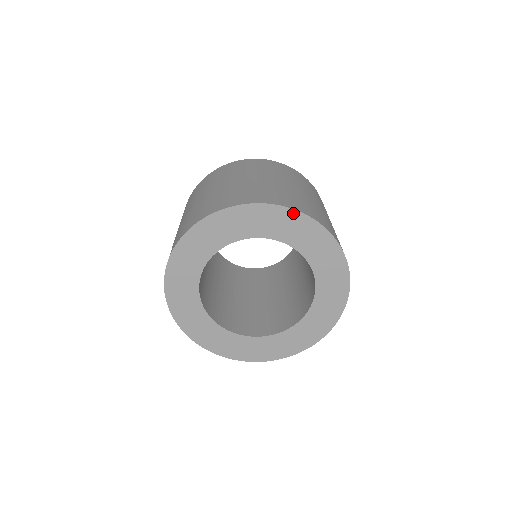
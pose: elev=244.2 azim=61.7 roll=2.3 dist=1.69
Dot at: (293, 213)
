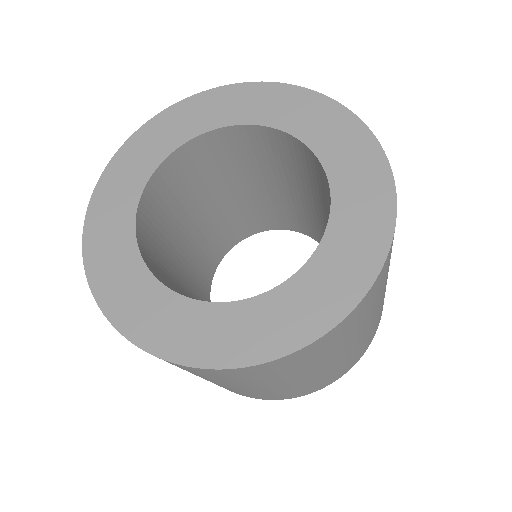
Dot at: (249, 87)
